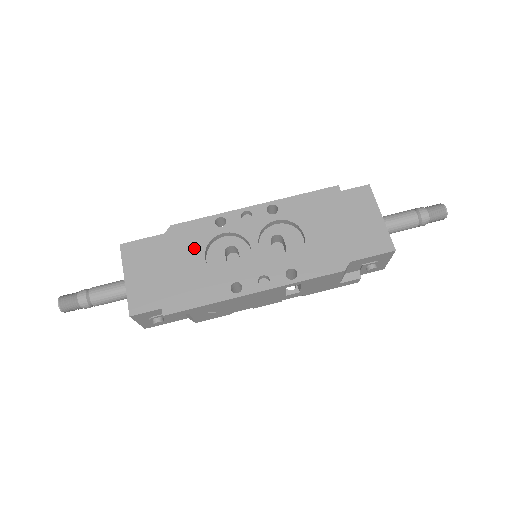
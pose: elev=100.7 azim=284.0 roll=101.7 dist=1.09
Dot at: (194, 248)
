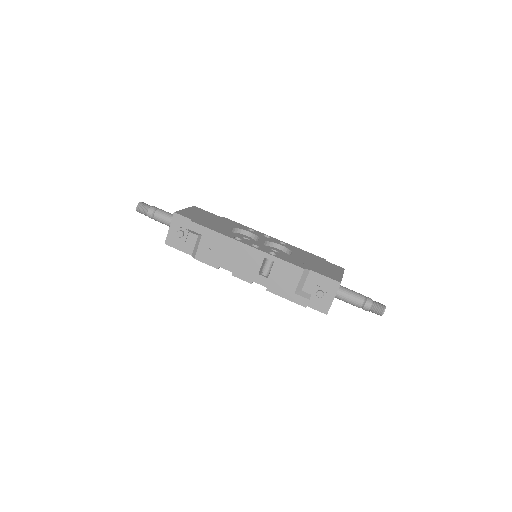
Dot at: (229, 225)
